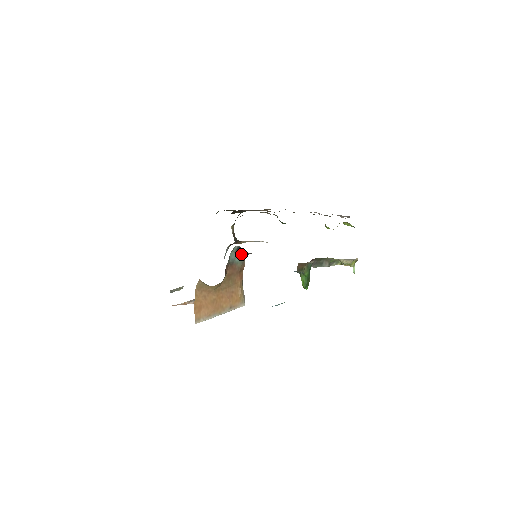
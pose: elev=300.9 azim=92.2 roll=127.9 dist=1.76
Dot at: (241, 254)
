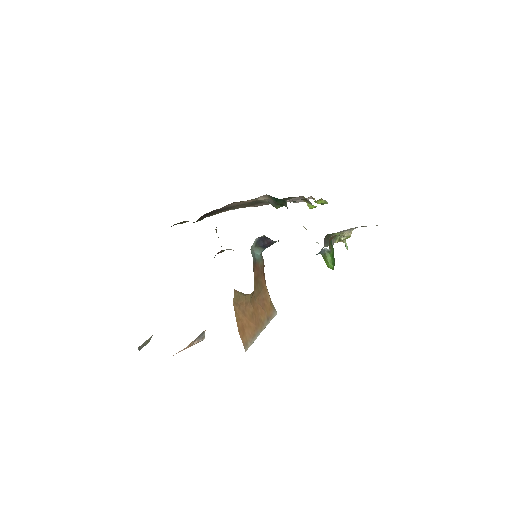
Dot at: (261, 248)
